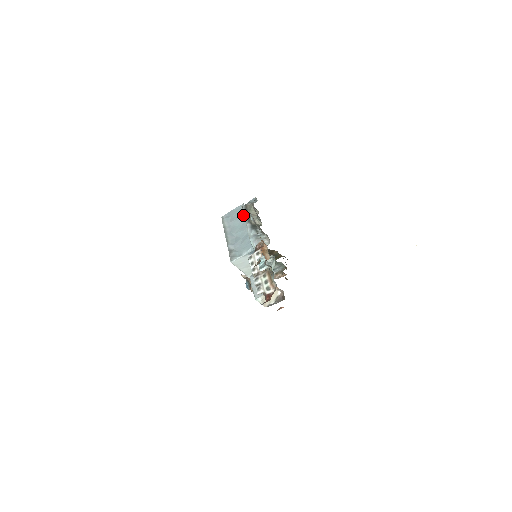
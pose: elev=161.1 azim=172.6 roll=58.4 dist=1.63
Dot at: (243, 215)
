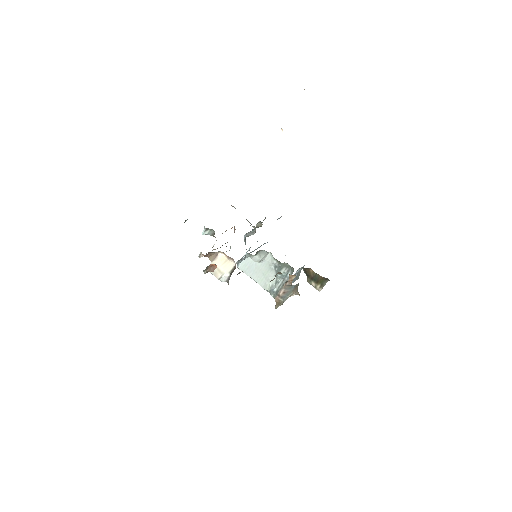
Dot at: occluded
